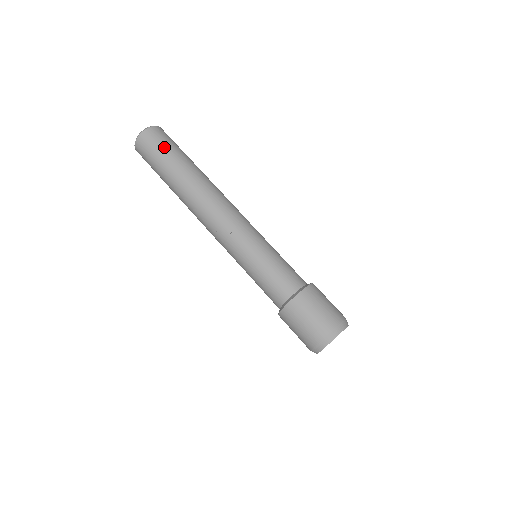
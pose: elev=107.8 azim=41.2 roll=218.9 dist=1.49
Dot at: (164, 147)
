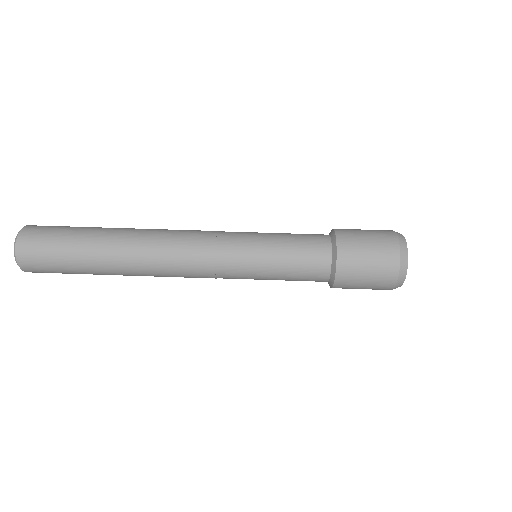
Dot at: (55, 251)
